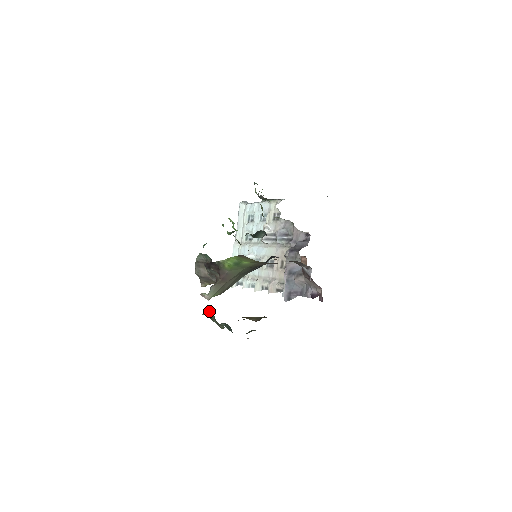
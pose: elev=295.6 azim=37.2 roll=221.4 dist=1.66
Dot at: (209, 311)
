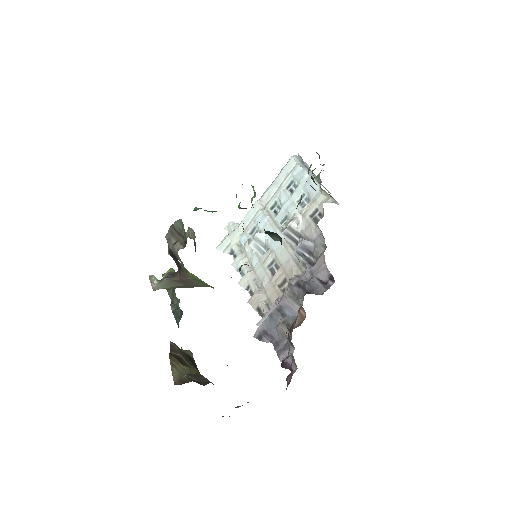
Dot at: occluded
